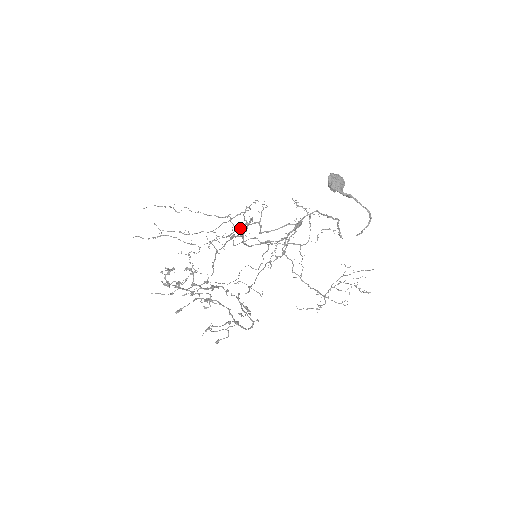
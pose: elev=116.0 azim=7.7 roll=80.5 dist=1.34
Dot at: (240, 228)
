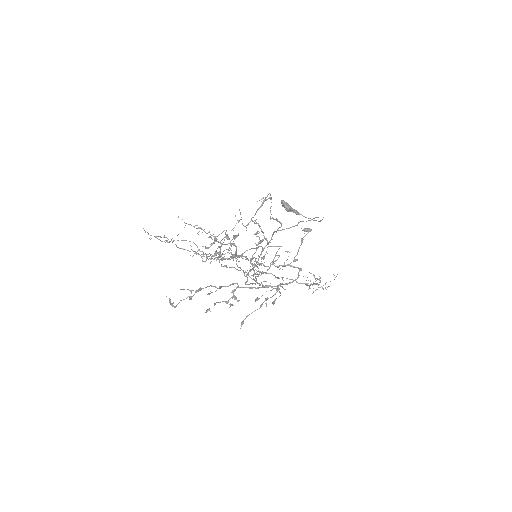
Dot at: (222, 257)
